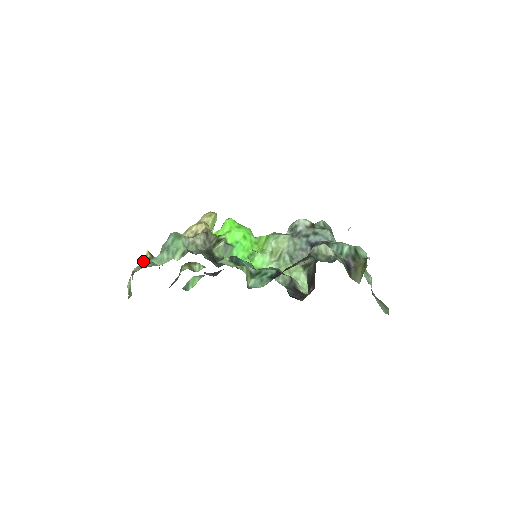
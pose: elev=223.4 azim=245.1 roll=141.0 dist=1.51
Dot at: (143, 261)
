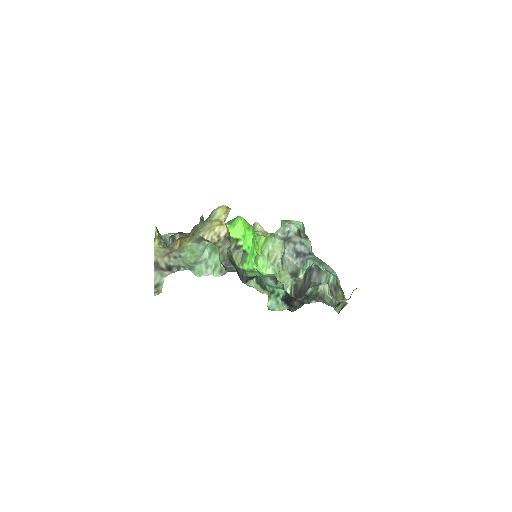
Dot at: (181, 268)
